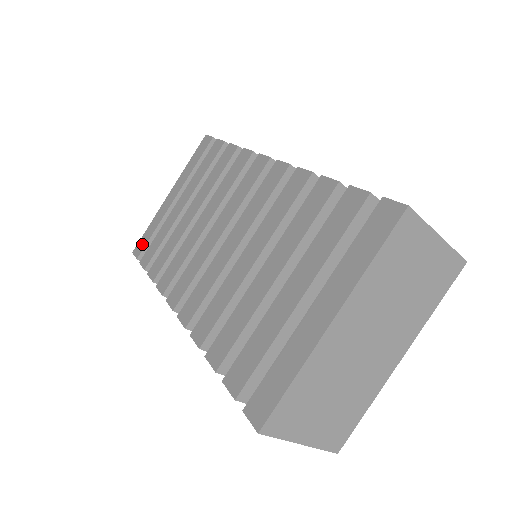
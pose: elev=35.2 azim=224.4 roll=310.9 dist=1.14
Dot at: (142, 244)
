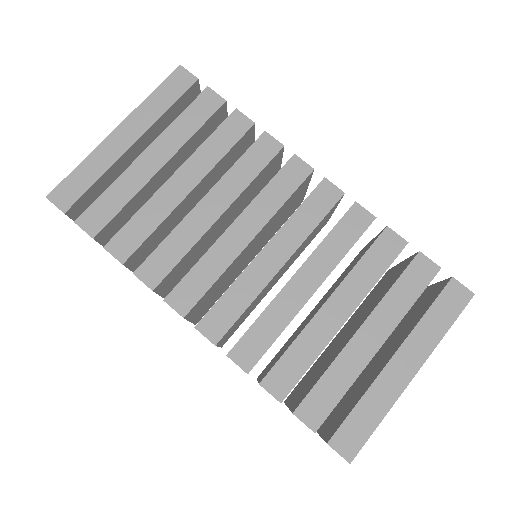
Dot at: (71, 192)
